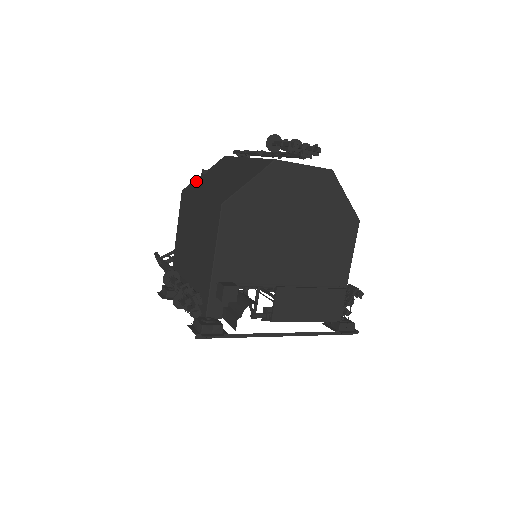
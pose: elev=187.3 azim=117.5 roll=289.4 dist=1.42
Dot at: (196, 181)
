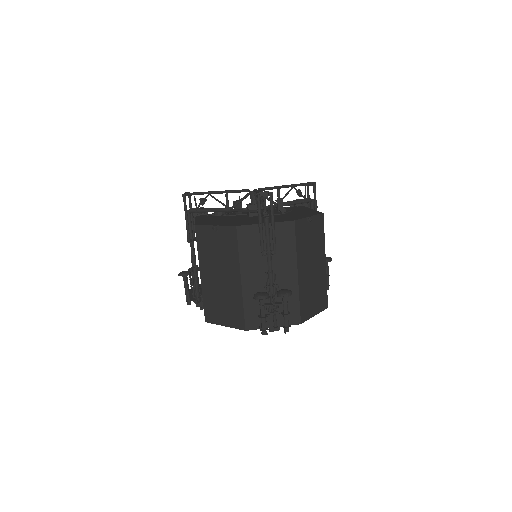
Dot at: (206, 232)
